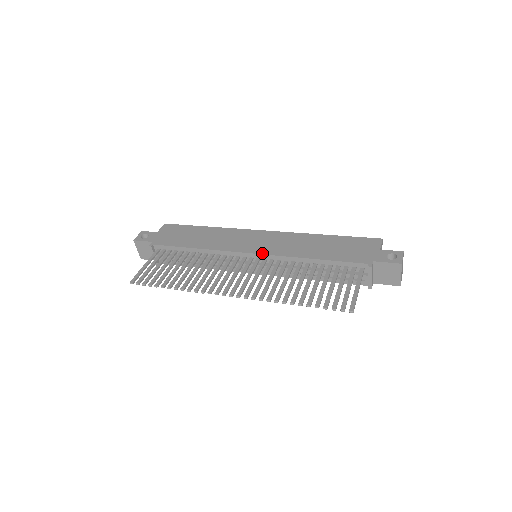
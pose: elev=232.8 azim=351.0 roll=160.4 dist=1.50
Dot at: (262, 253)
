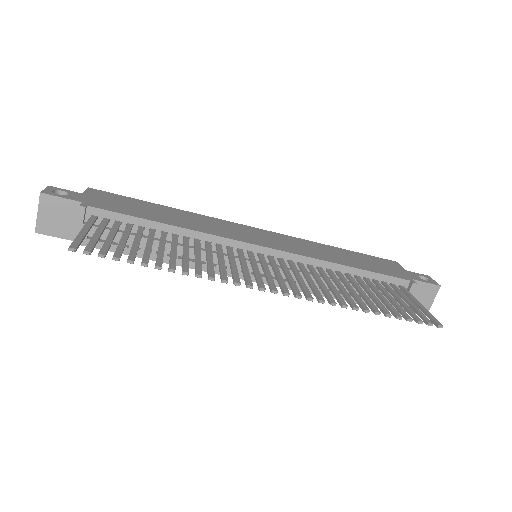
Dot at: (279, 249)
